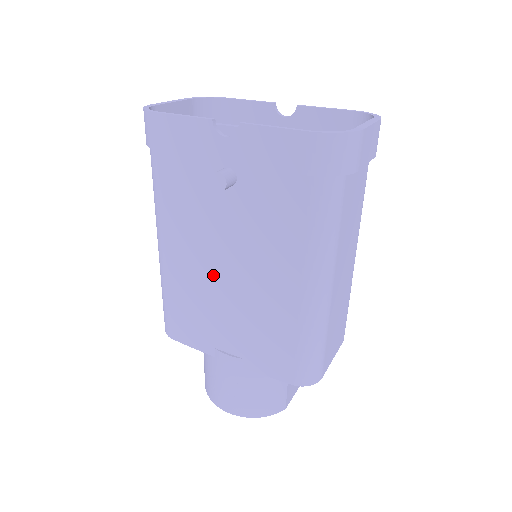
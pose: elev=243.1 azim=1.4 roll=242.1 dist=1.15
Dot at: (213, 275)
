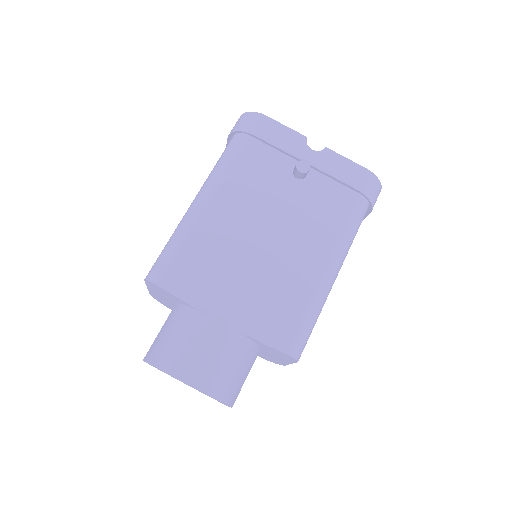
Dot at: (249, 235)
